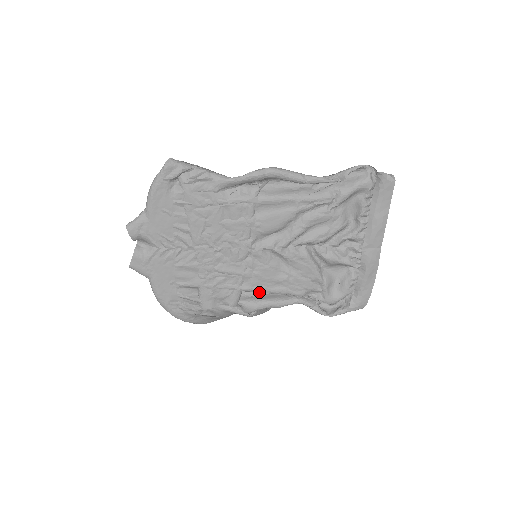
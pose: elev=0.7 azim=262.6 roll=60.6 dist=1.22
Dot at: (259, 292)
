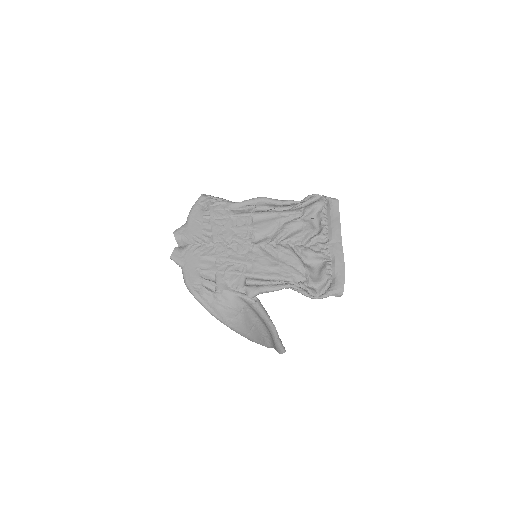
Dot at: (259, 277)
